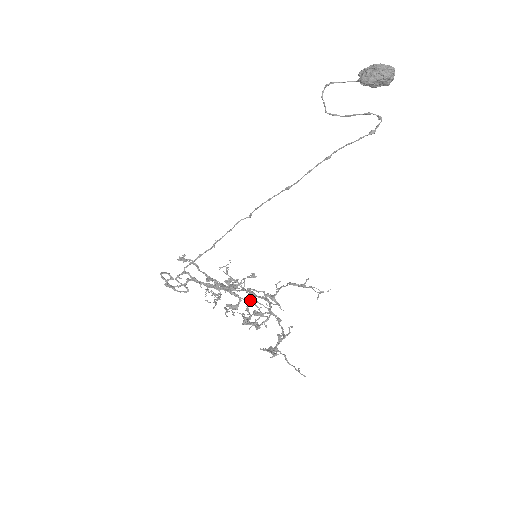
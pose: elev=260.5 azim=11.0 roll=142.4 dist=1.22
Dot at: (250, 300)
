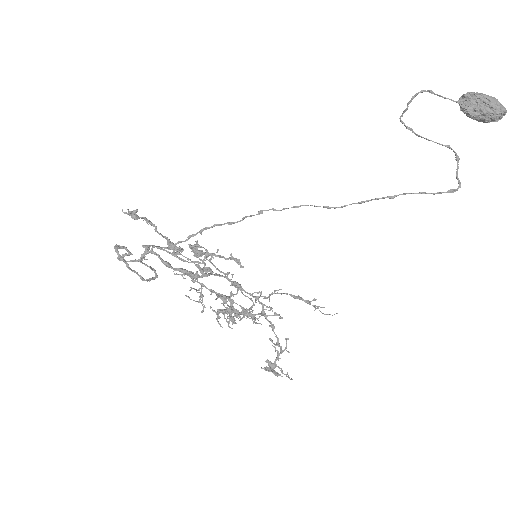
Dot at: (249, 311)
